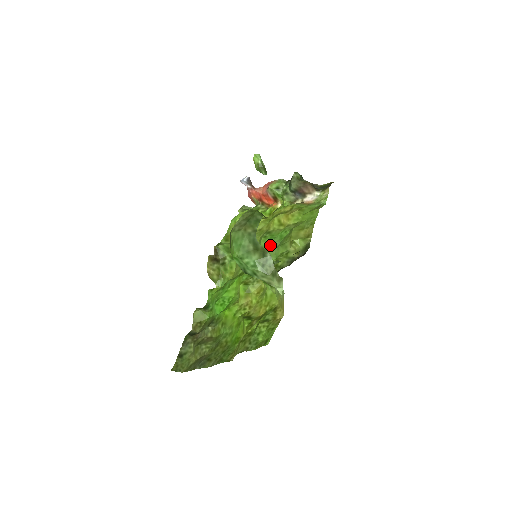
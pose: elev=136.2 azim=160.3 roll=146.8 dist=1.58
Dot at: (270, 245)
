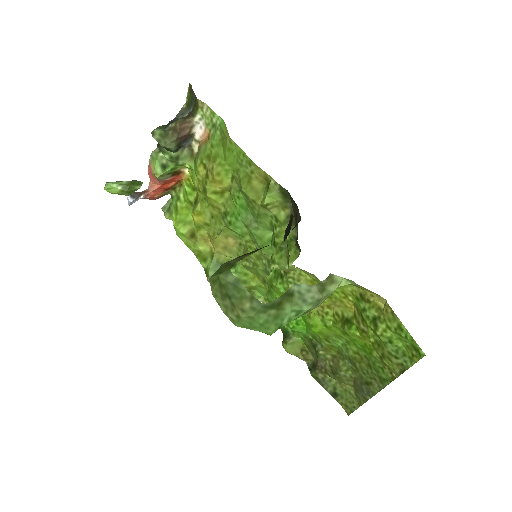
Dot at: (247, 227)
